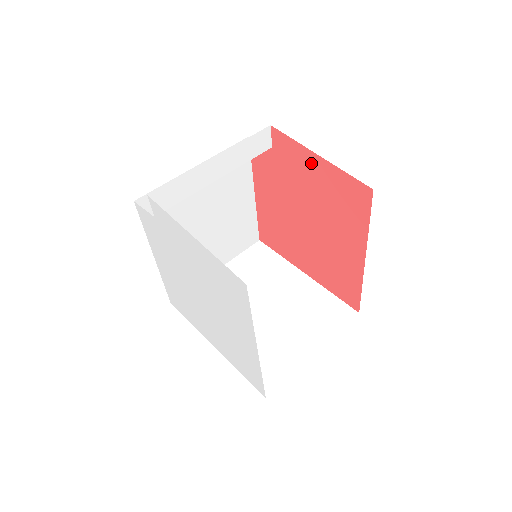
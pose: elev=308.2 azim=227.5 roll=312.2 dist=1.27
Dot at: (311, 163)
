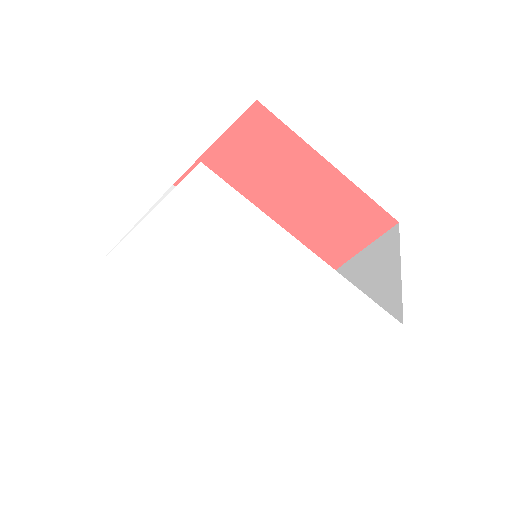
Dot at: (217, 161)
